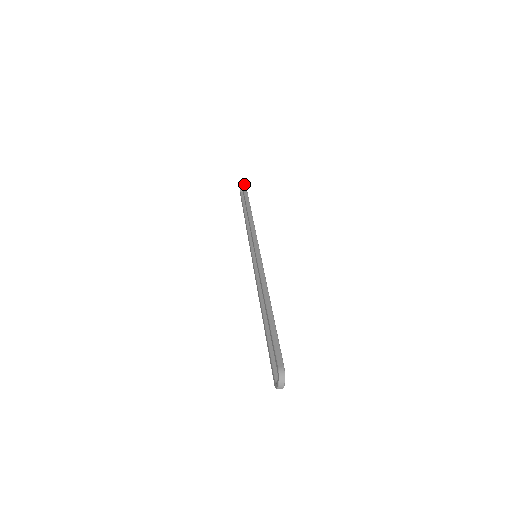
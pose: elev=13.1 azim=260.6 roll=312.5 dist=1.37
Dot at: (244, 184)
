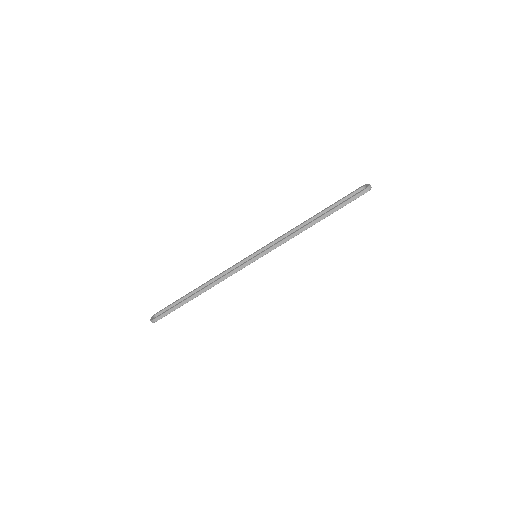
Dot at: (163, 310)
